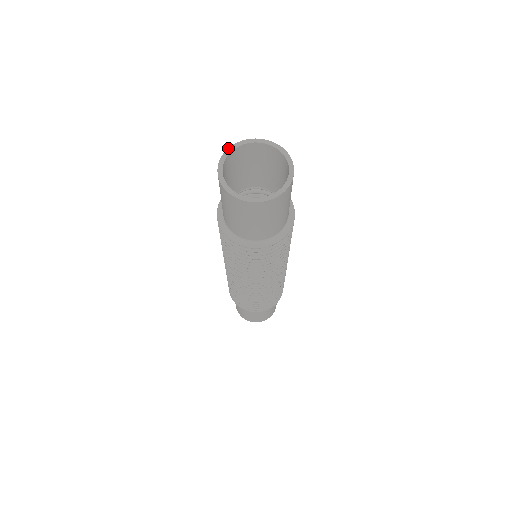
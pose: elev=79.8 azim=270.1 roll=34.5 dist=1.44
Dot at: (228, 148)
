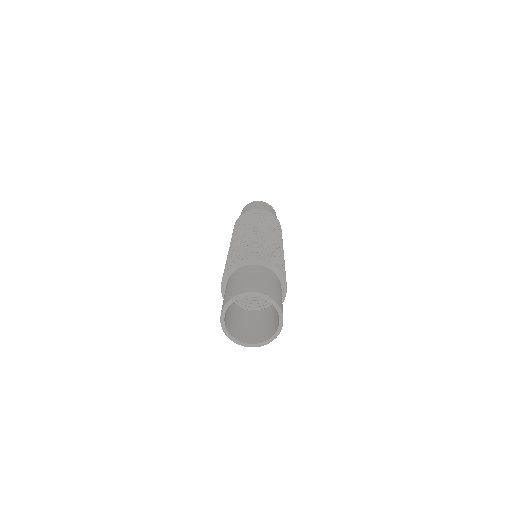
Dot at: (227, 302)
